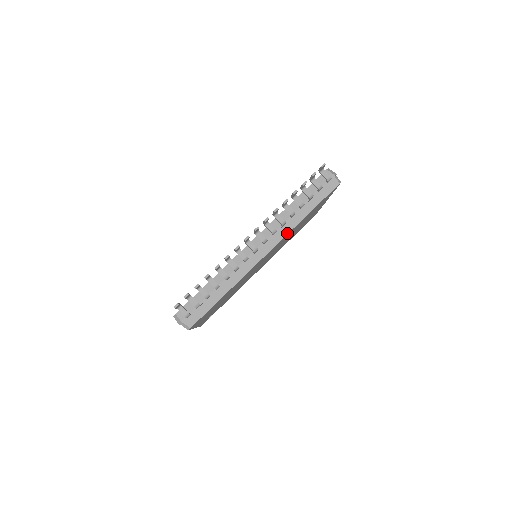
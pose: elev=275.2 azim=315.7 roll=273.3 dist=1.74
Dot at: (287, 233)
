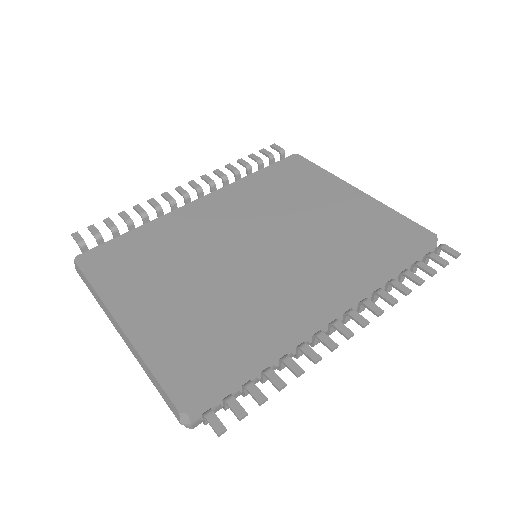
Dot at: occluded
